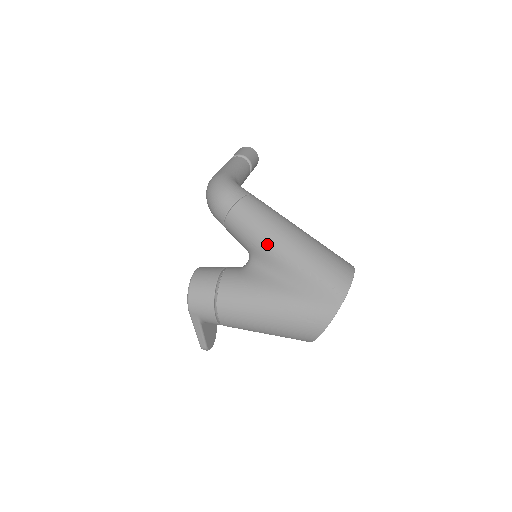
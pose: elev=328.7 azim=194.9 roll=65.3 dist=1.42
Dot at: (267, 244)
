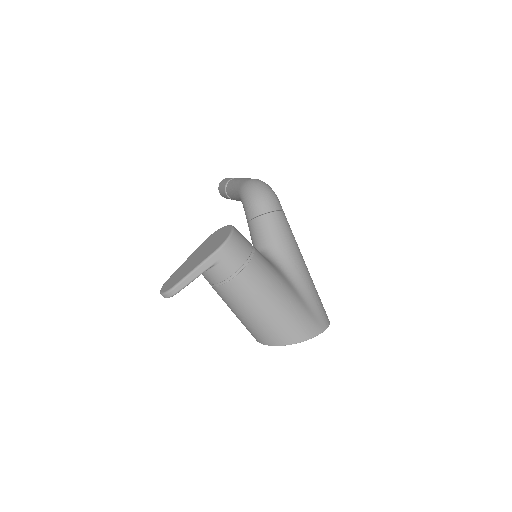
Dot at: (294, 254)
